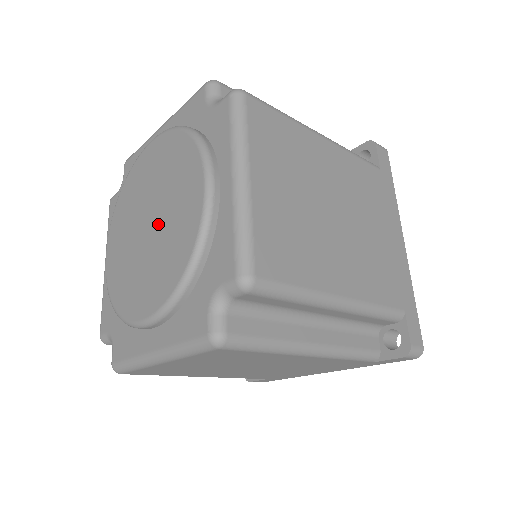
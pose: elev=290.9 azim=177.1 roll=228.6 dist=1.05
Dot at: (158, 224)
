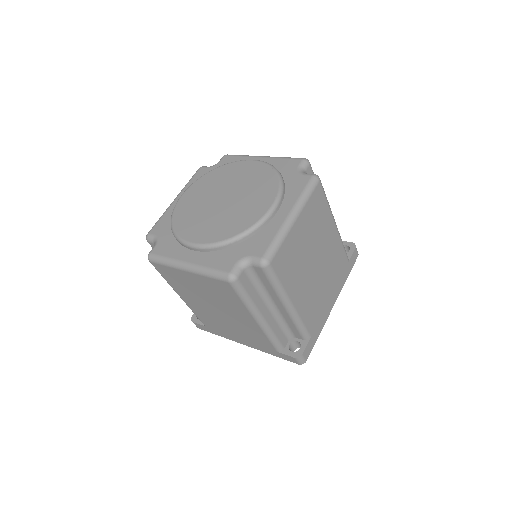
Dot at: (234, 190)
